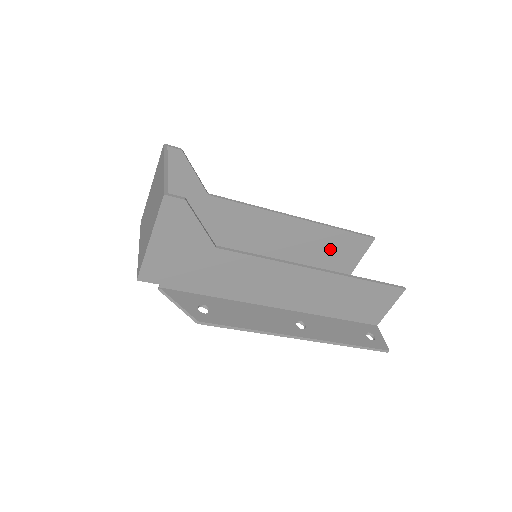
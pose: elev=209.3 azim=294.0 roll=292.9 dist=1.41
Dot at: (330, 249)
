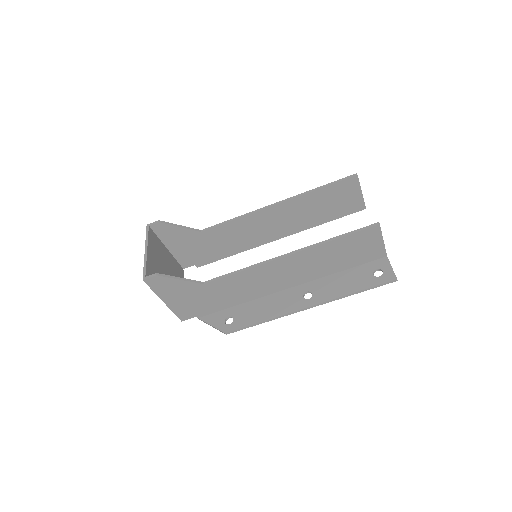
Dot at: (326, 205)
